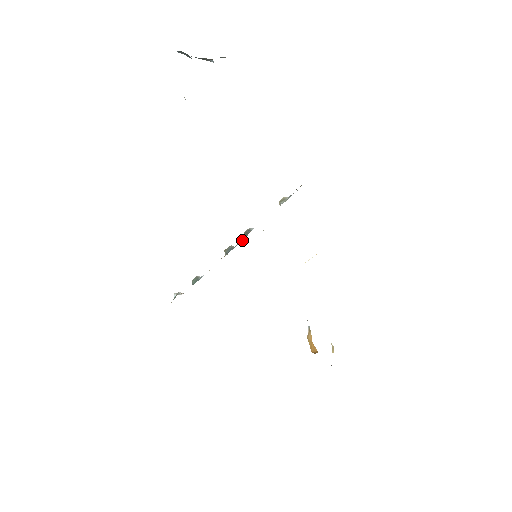
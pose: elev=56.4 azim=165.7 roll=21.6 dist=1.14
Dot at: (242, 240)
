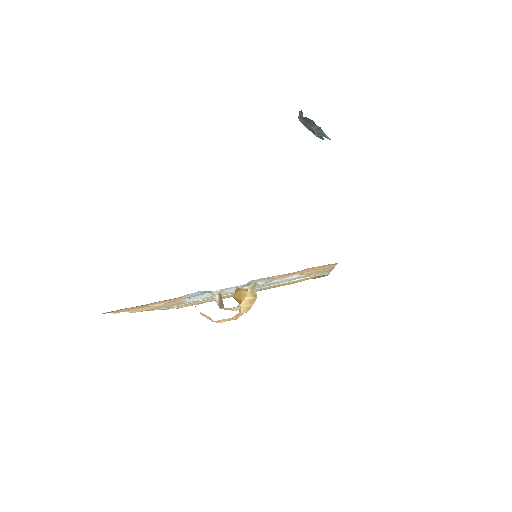
Dot at: occluded
